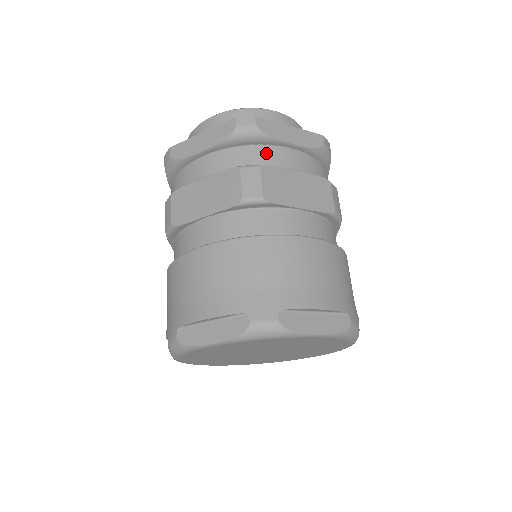
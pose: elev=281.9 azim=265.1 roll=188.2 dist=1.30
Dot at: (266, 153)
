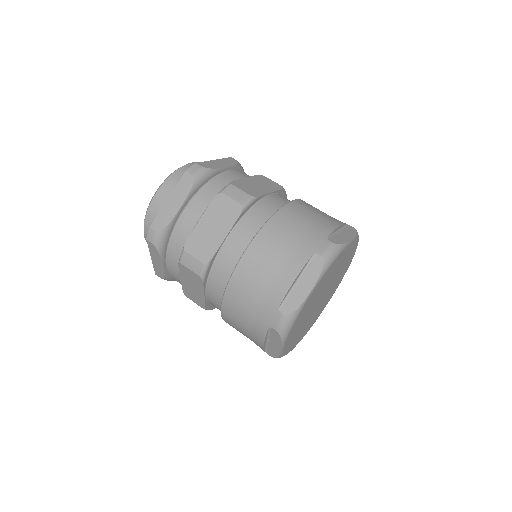
Dot at: (222, 179)
